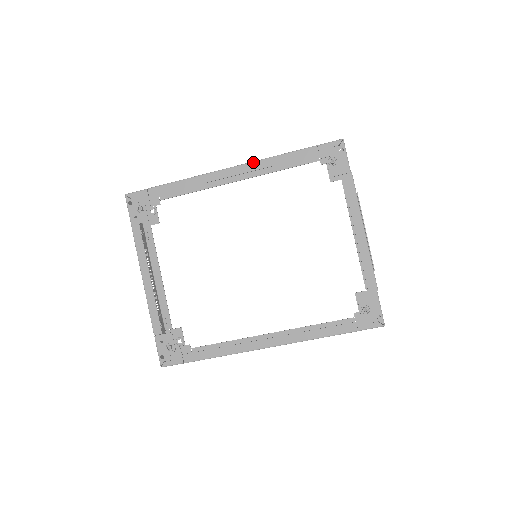
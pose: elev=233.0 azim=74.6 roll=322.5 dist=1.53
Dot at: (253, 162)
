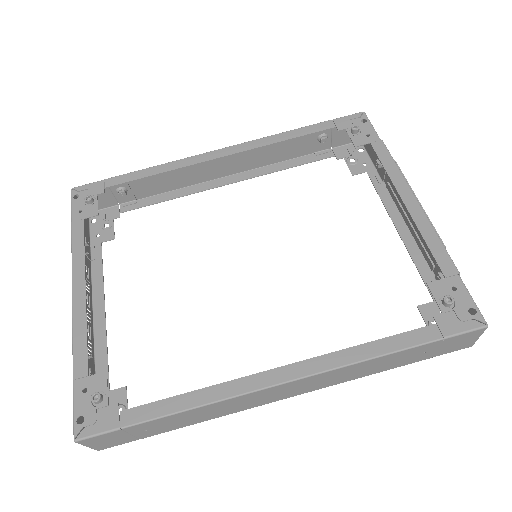
Dot at: (250, 141)
